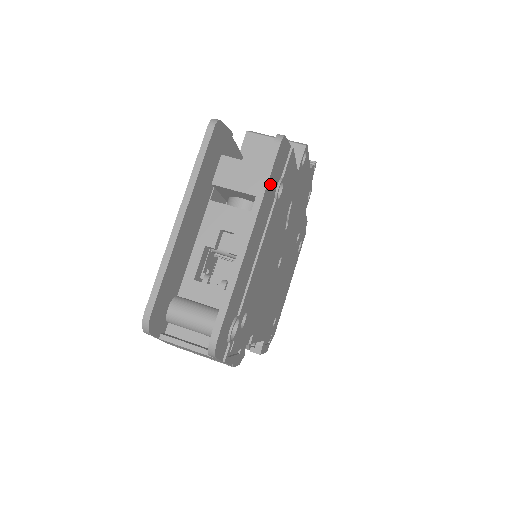
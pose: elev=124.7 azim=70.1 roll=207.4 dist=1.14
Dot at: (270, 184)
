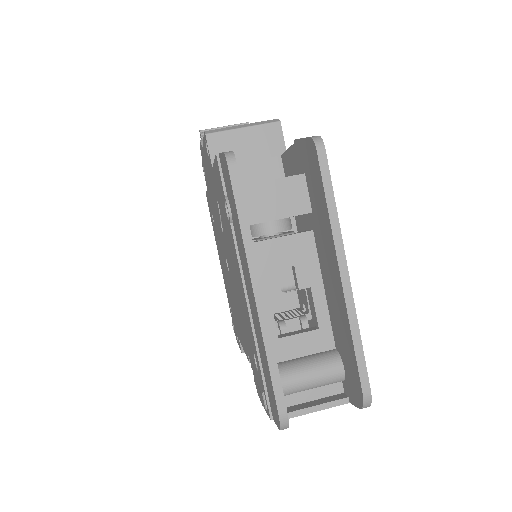
Dot at: occluded
